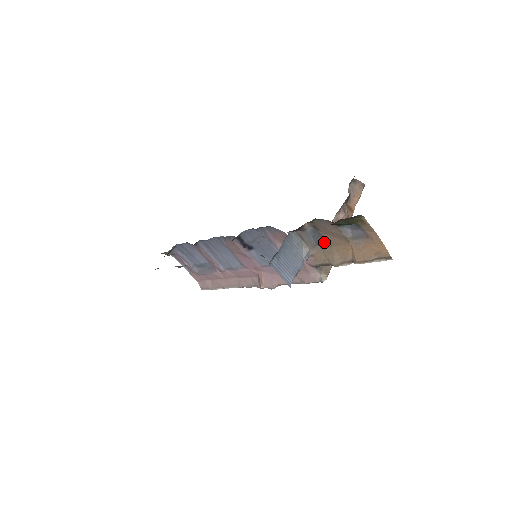
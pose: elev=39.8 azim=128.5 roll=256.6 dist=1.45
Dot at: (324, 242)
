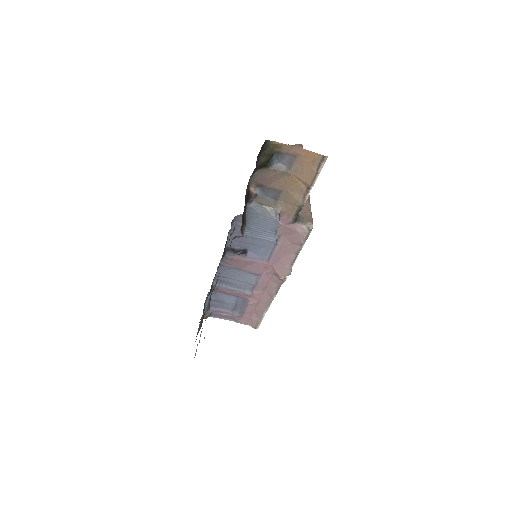
Dot at: (277, 193)
